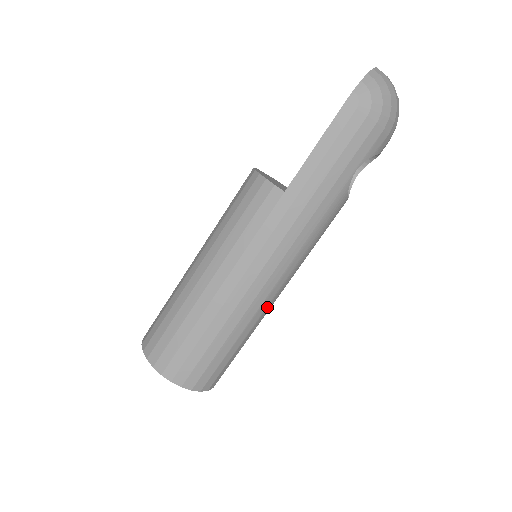
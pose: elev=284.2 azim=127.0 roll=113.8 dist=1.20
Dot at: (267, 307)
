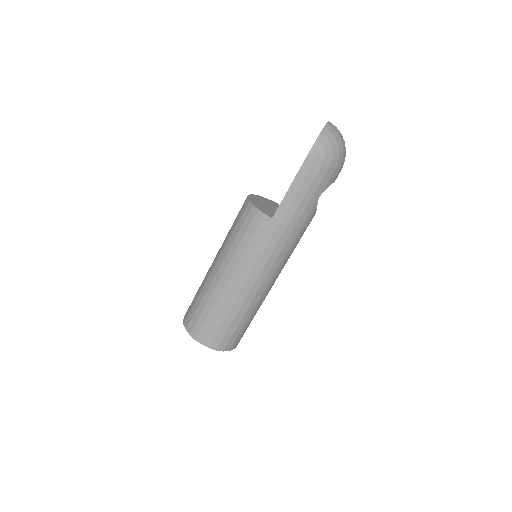
Dot at: (268, 291)
